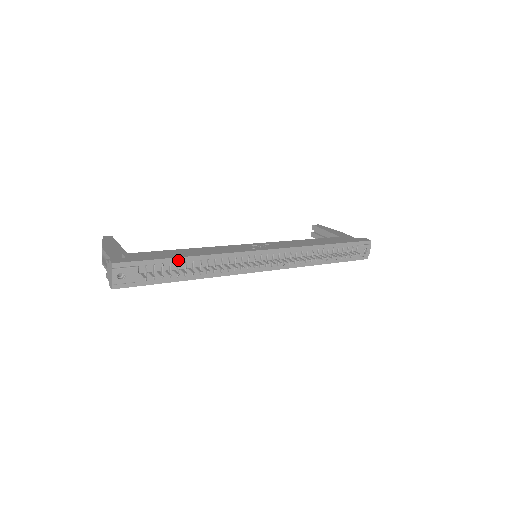
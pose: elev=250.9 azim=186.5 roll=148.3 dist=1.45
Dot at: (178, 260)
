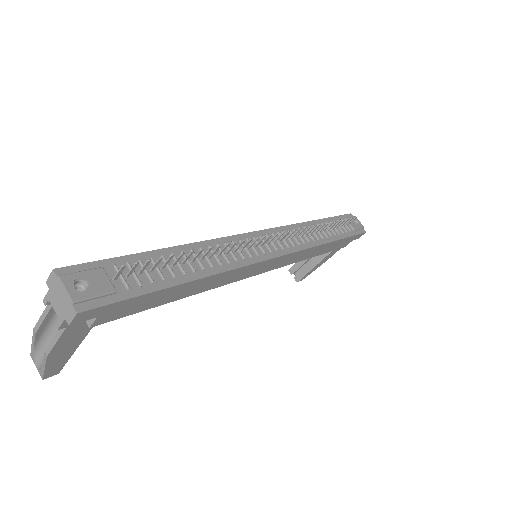
Dot at: (159, 254)
